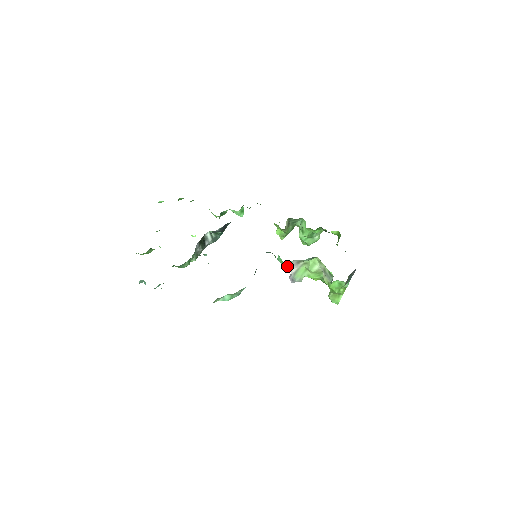
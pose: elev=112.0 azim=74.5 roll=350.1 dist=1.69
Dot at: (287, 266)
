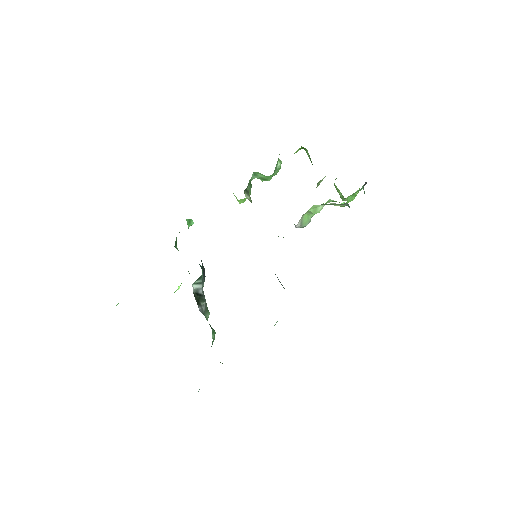
Dot at: occluded
